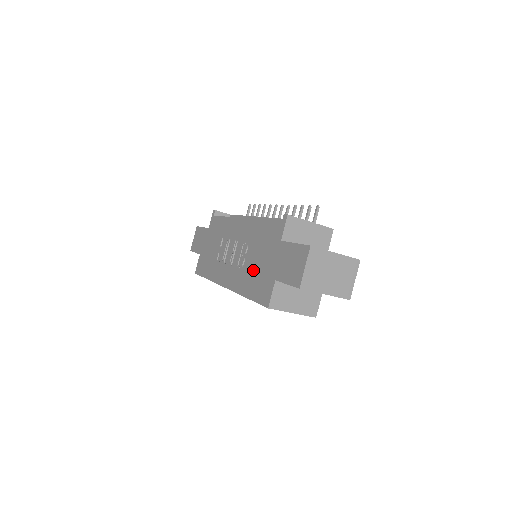
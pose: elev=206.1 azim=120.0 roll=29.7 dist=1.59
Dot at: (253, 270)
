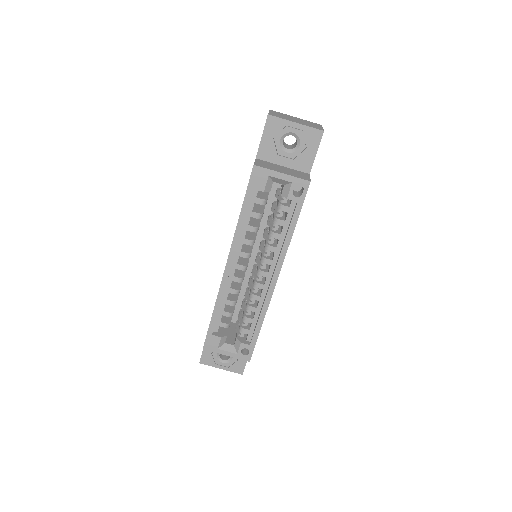
Dot at: occluded
